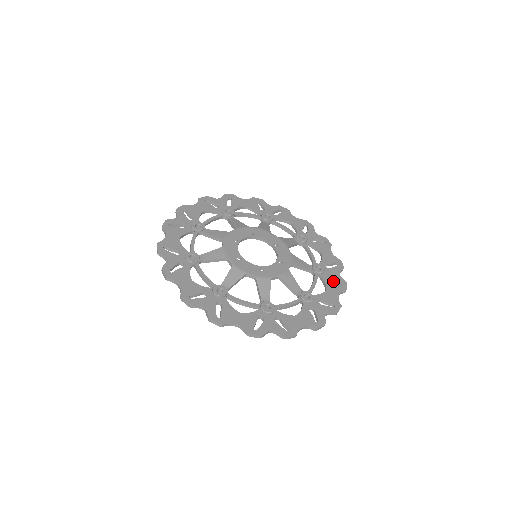
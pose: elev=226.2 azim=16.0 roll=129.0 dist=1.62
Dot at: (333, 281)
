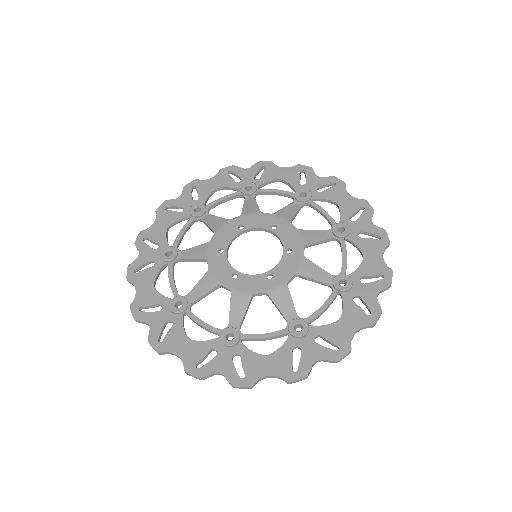
Dot at: (367, 238)
